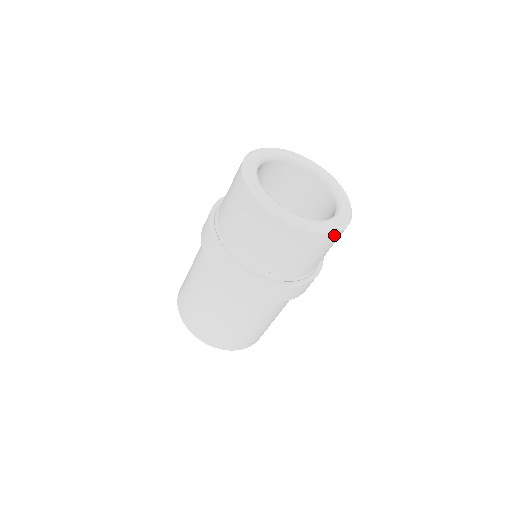
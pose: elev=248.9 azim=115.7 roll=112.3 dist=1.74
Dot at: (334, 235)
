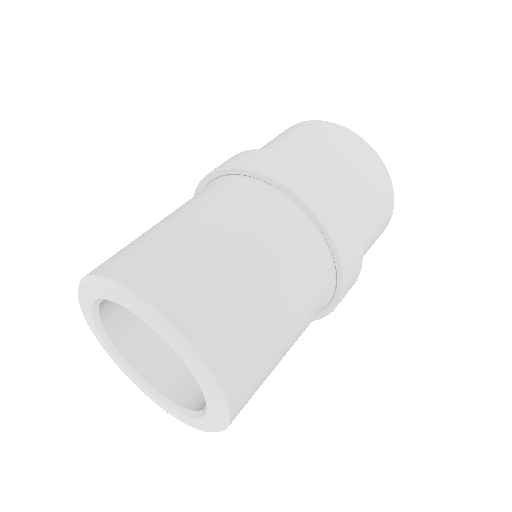
Dot at: (386, 177)
